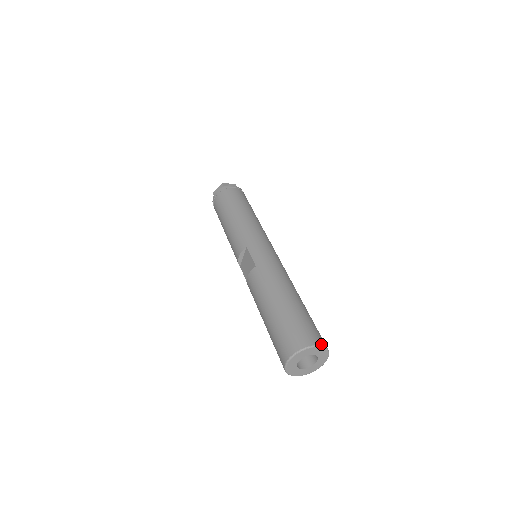
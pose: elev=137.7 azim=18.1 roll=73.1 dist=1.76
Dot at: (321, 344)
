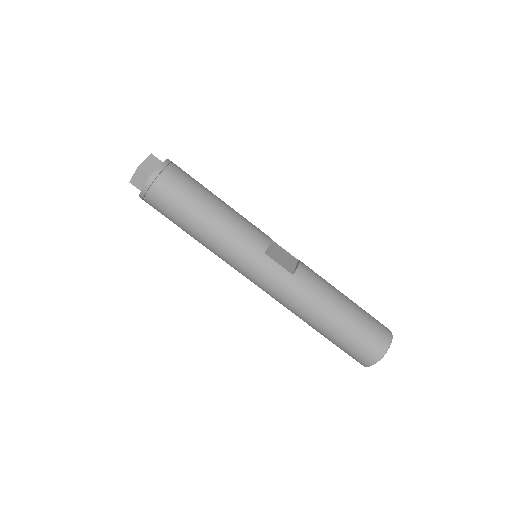
Dot at: (380, 357)
